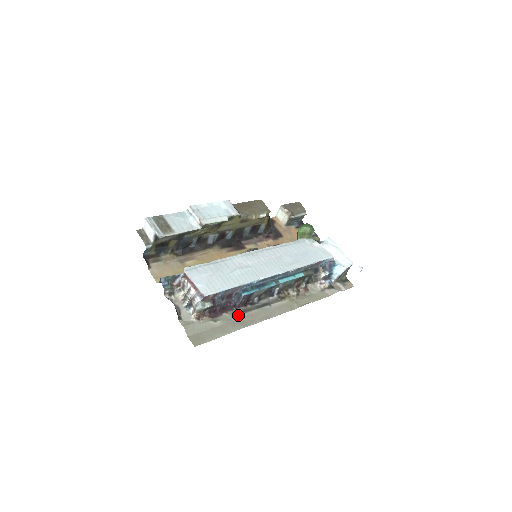
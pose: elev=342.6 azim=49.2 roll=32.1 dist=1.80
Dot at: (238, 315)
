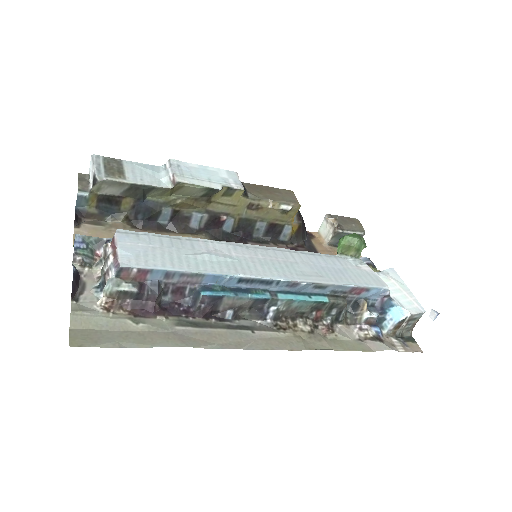
Dot at: (185, 326)
